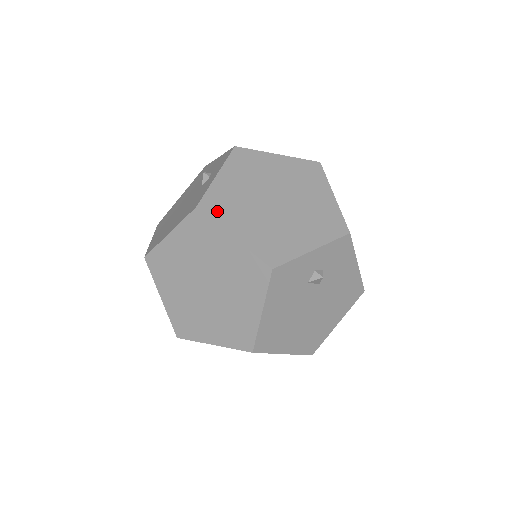
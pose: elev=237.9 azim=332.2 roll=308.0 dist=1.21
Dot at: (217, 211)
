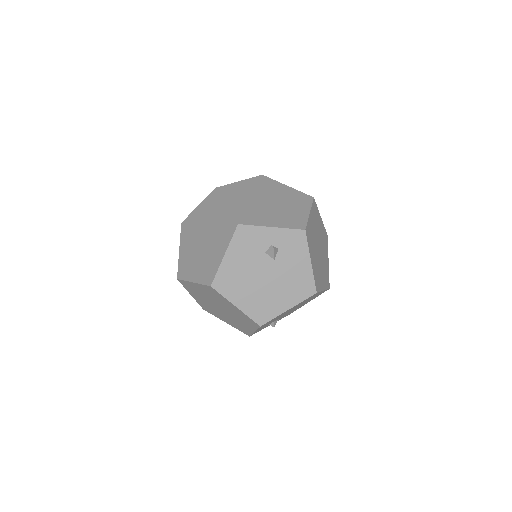
Dot at: (226, 193)
